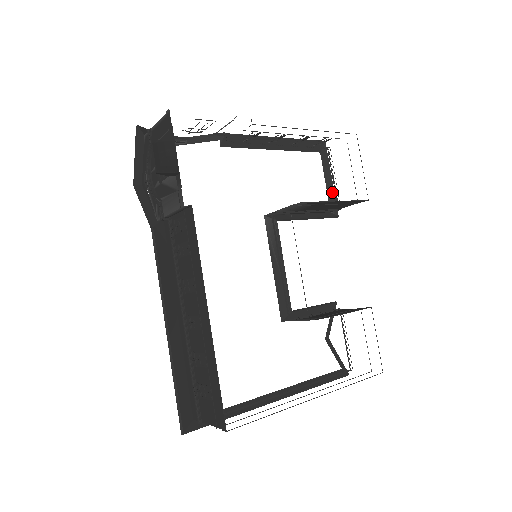
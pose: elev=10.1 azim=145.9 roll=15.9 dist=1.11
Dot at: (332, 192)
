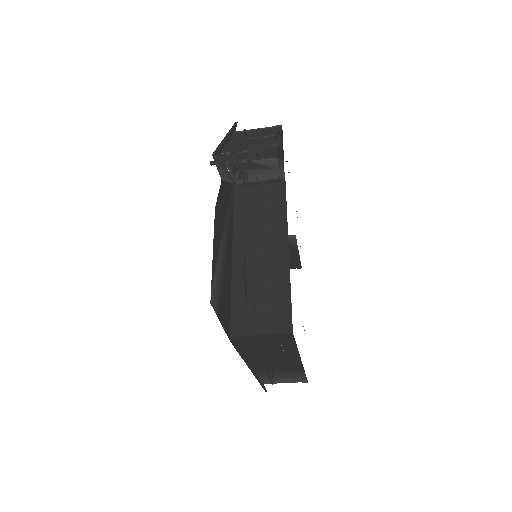
Dot at: occluded
